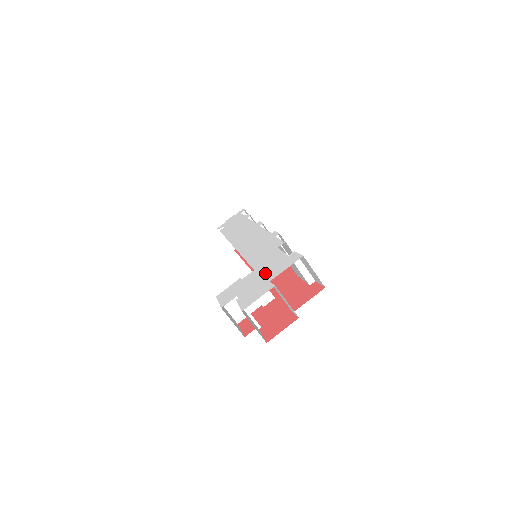
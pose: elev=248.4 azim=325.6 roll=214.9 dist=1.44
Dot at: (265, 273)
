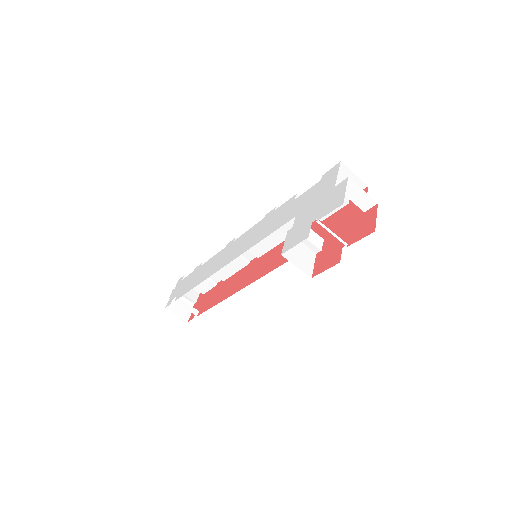
Dot at: (316, 198)
